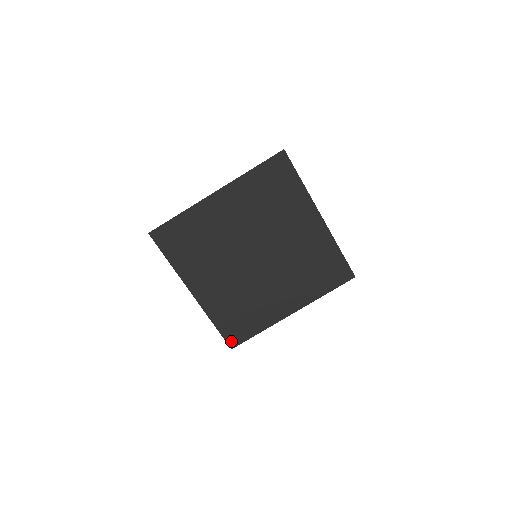
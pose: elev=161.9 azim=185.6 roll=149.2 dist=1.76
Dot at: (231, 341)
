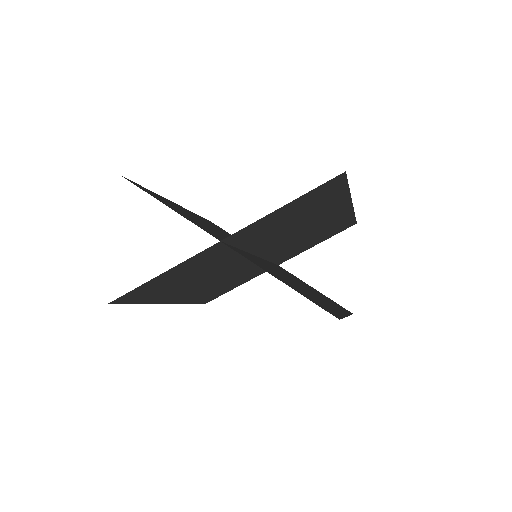
Dot at: (206, 301)
